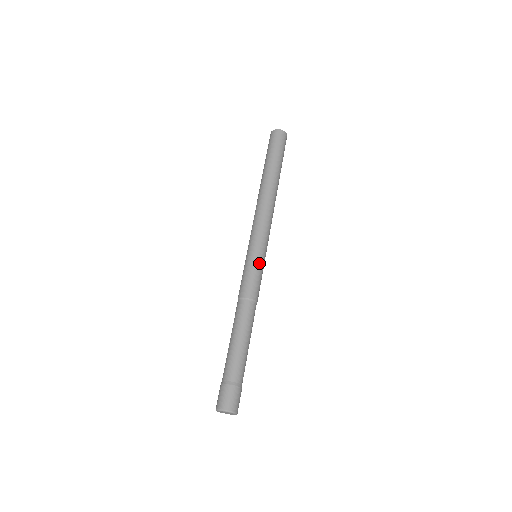
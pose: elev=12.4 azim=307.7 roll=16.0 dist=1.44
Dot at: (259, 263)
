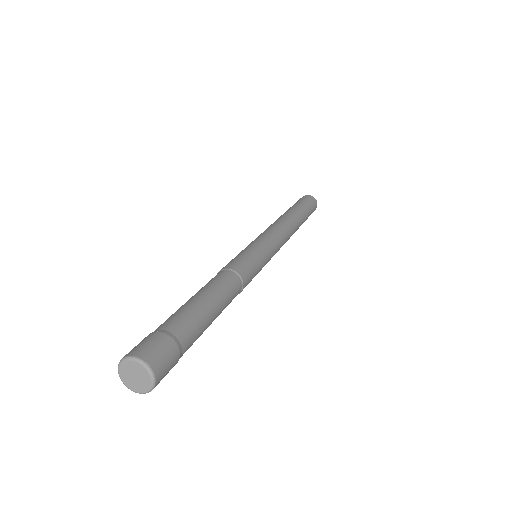
Dot at: (259, 253)
